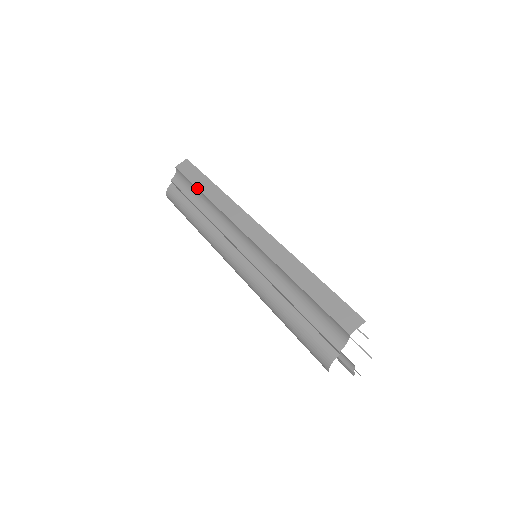
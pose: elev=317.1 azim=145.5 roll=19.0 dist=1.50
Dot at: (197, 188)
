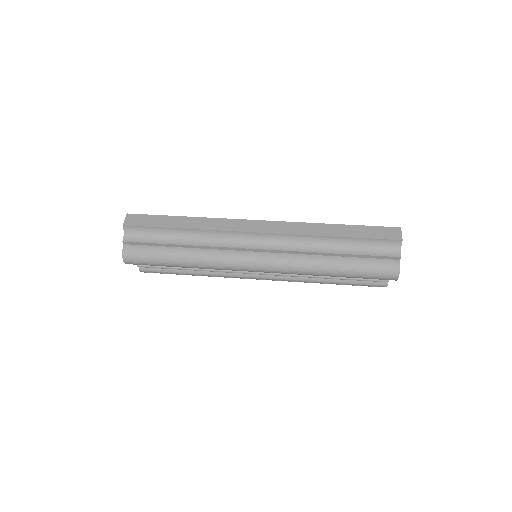
Dot at: (171, 228)
